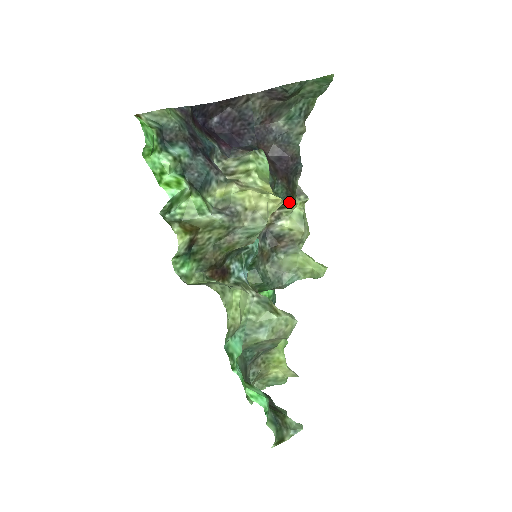
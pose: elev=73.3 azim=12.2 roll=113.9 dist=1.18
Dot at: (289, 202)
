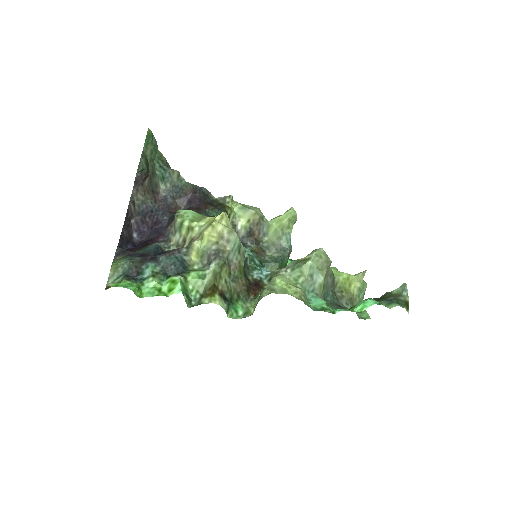
Dot at: (227, 211)
